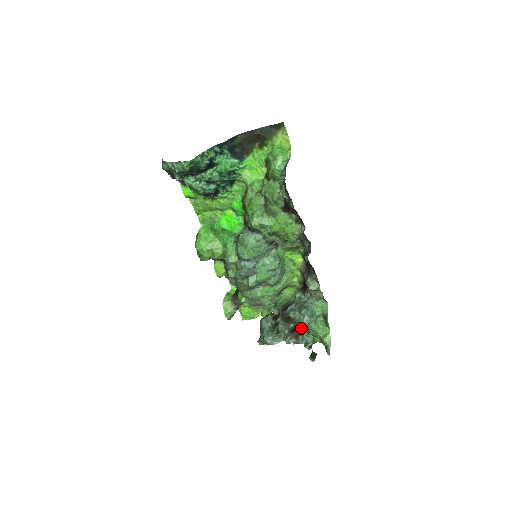
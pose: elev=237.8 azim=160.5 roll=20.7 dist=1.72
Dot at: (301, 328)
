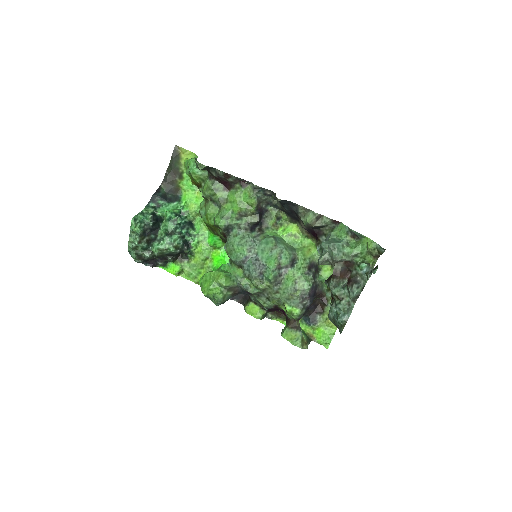
Dot at: (352, 272)
